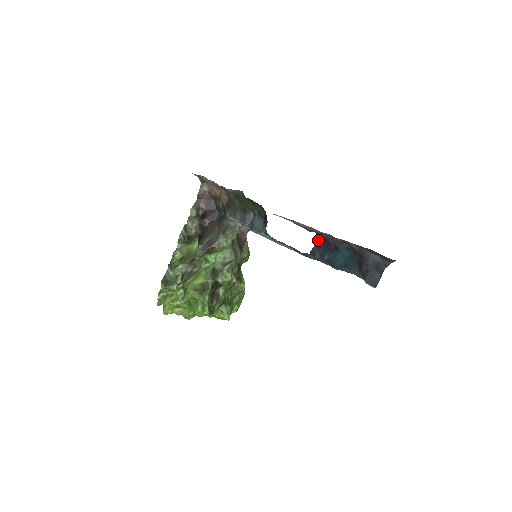
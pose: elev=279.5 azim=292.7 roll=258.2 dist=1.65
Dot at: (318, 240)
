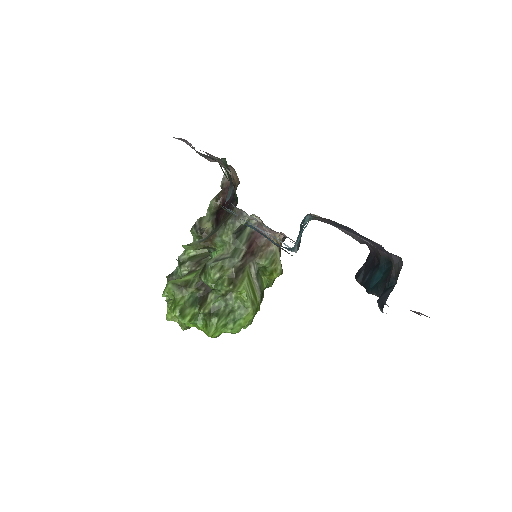
Dot at: (368, 255)
